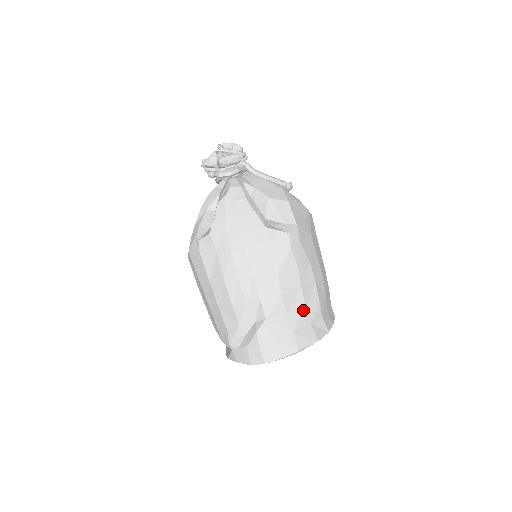
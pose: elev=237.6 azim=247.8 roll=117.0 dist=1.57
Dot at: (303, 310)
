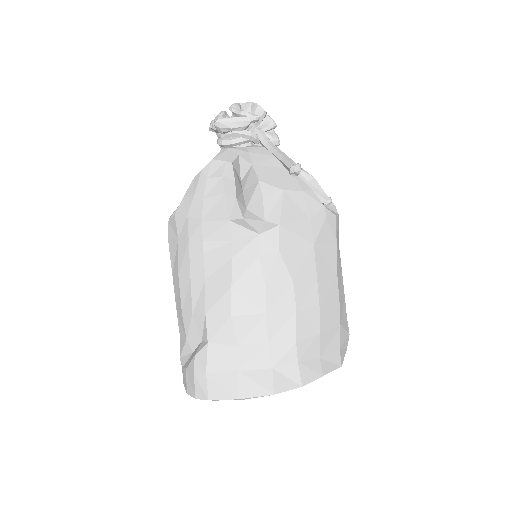
Dot at: (263, 345)
